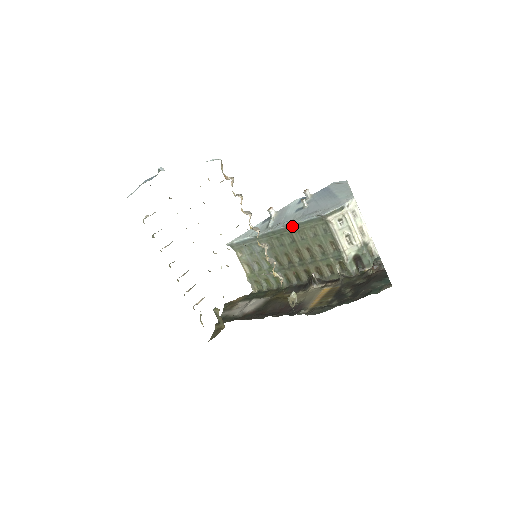
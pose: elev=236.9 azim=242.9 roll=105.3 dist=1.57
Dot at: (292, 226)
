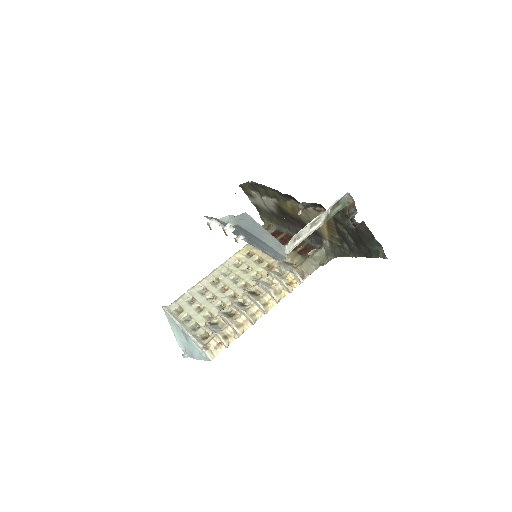
Dot at: occluded
